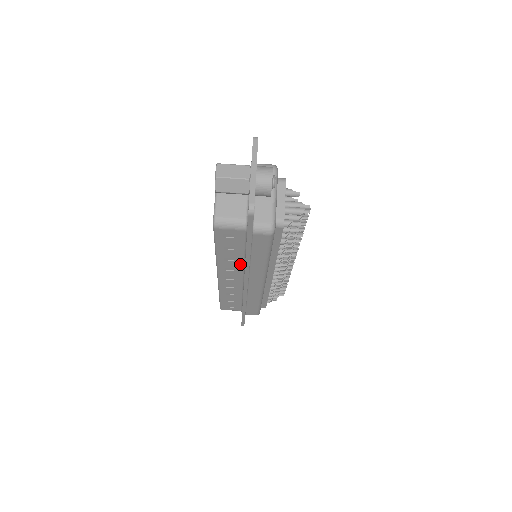
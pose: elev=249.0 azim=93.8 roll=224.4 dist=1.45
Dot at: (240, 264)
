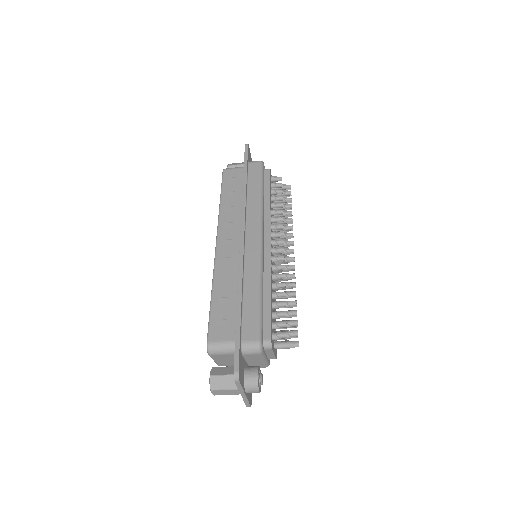
Dot at: occluded
